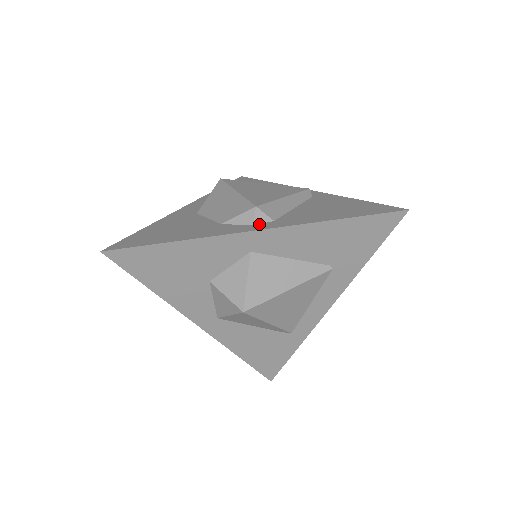
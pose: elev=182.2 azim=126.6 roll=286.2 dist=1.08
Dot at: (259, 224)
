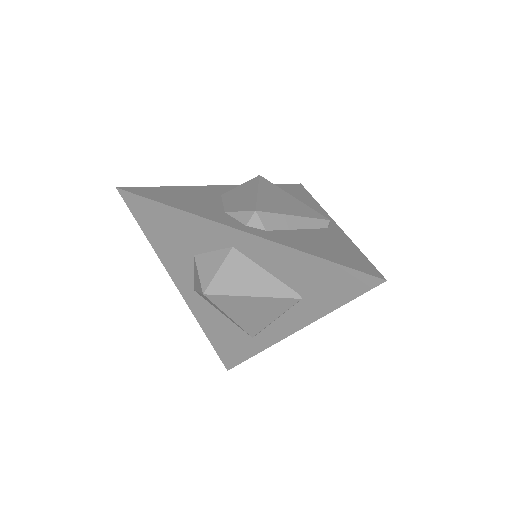
Dot at: (251, 227)
